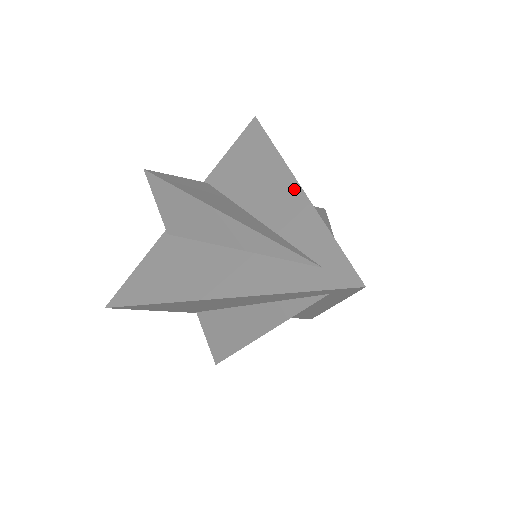
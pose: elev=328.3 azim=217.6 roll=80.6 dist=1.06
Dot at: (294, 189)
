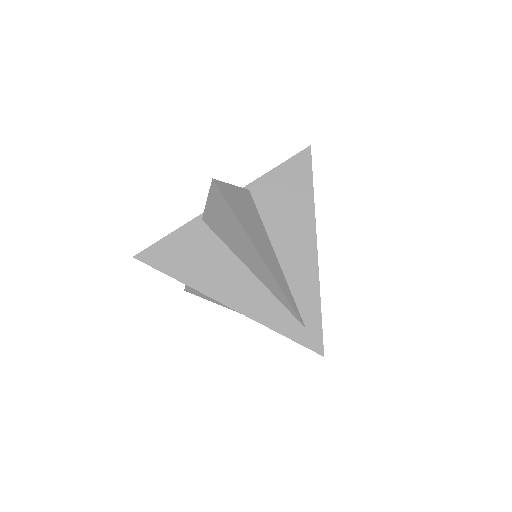
Dot at: (312, 251)
